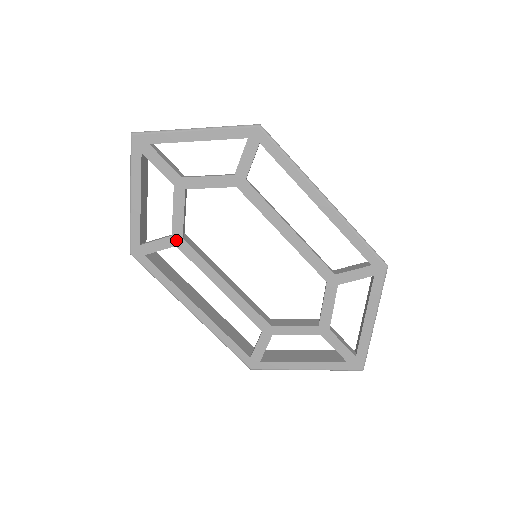
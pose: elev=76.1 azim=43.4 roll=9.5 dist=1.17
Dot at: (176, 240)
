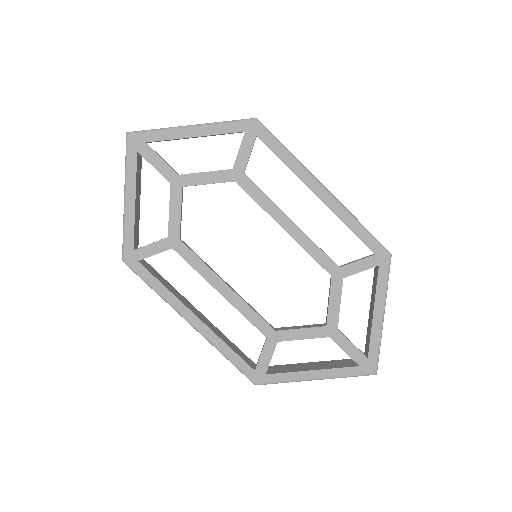
Dot at: (172, 242)
